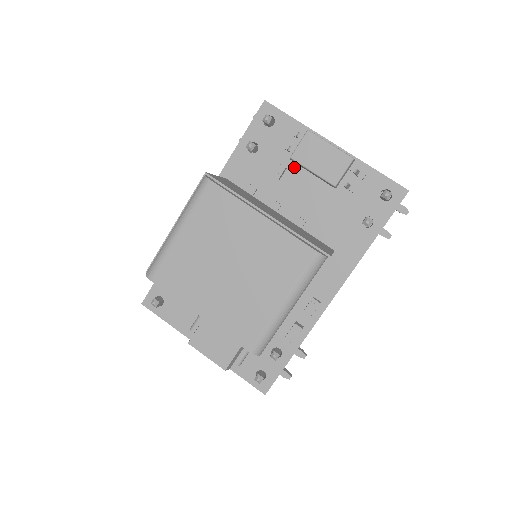
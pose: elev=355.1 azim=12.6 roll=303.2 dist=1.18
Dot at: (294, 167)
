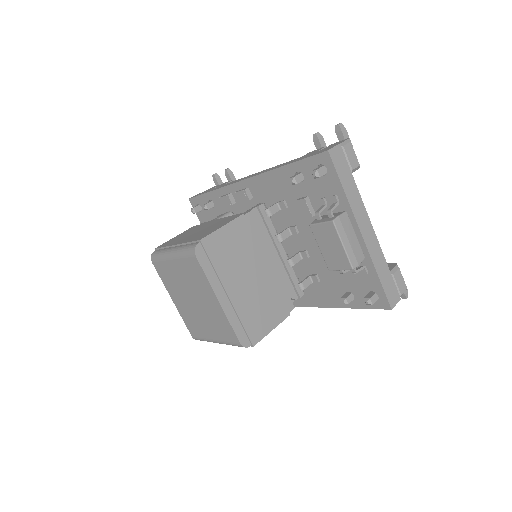
Dot at: occluded
